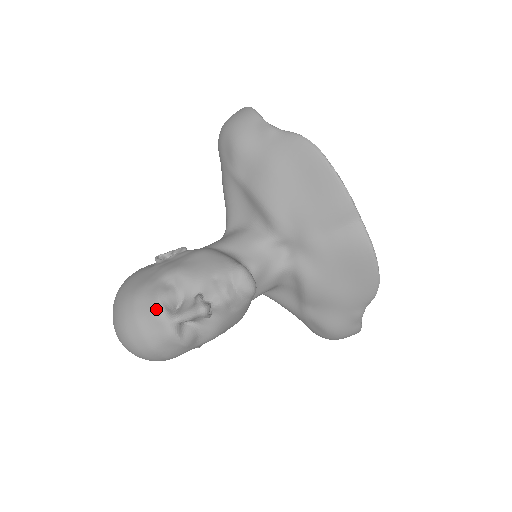
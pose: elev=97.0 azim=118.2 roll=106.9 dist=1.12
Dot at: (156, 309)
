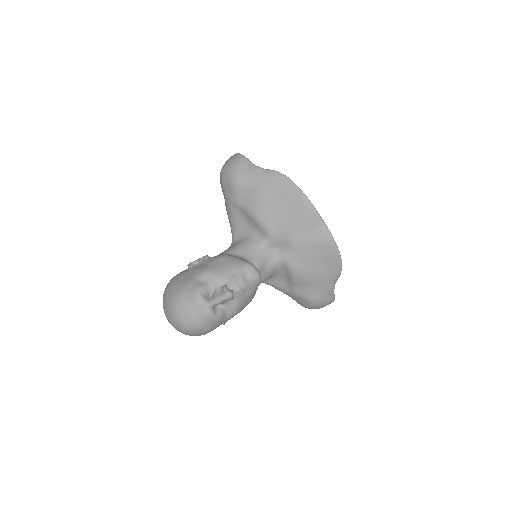
Dot at: (197, 298)
